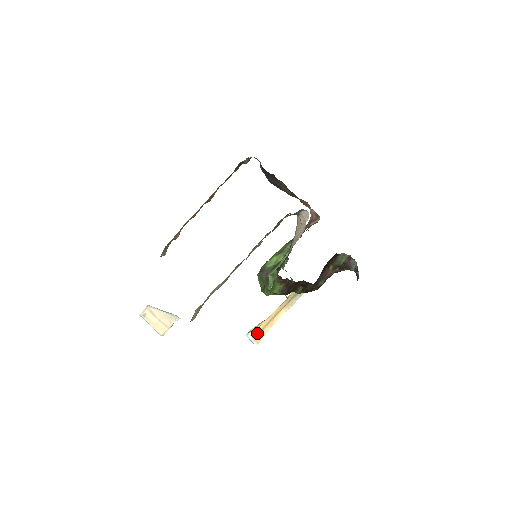
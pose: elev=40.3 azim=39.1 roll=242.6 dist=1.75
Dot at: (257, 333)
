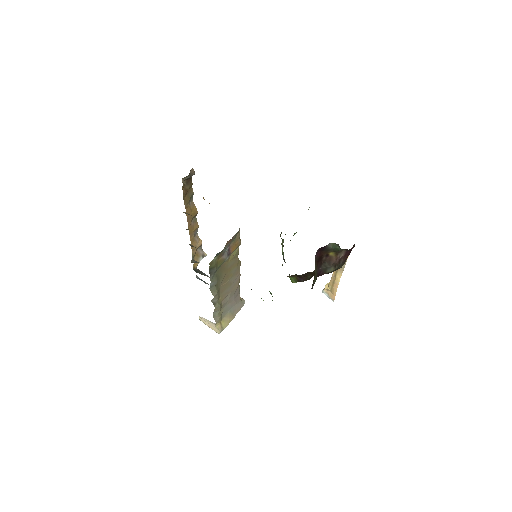
Dot at: (330, 291)
